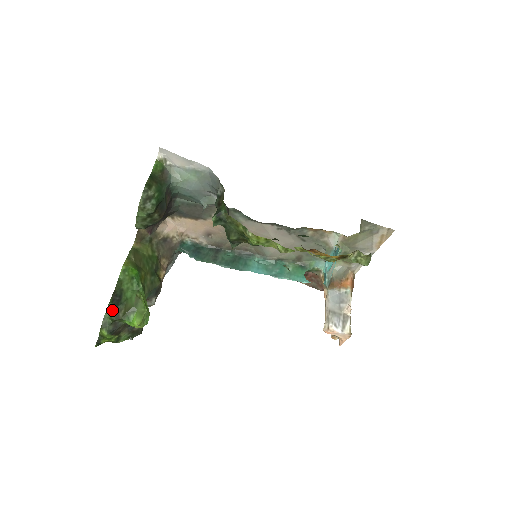
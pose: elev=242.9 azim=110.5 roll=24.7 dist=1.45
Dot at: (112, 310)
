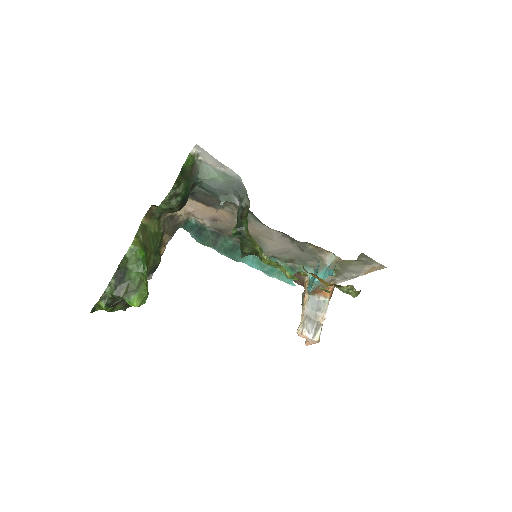
Dot at: (114, 286)
